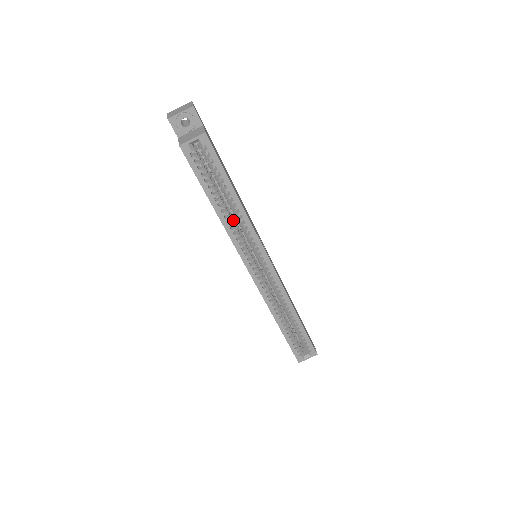
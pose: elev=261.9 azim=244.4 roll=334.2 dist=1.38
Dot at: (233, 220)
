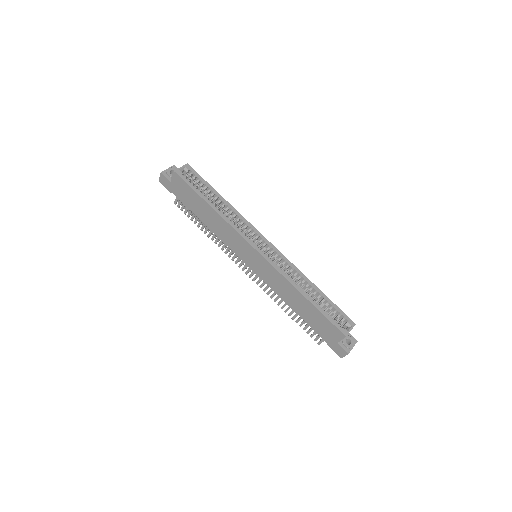
Dot at: occluded
